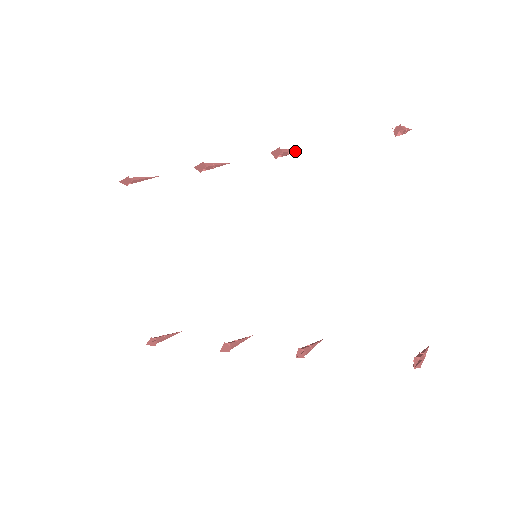
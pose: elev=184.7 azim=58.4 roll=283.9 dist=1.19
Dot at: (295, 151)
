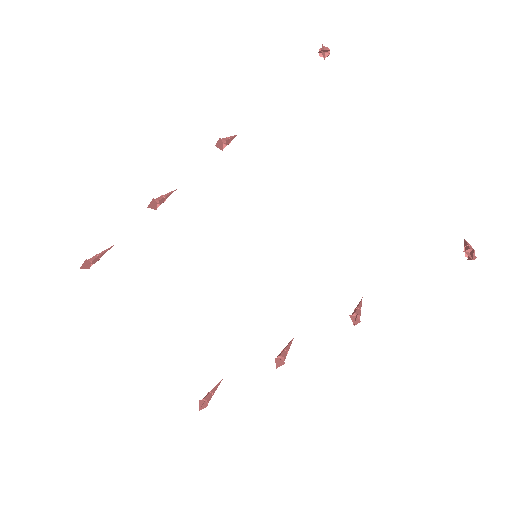
Dot at: (234, 137)
